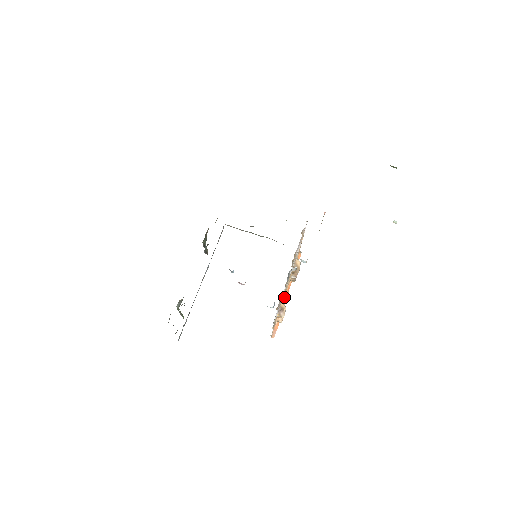
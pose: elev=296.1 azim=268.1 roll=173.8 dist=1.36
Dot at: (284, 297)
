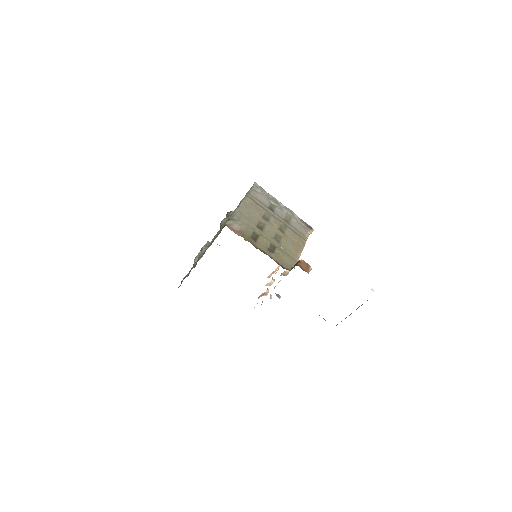
Dot at: occluded
